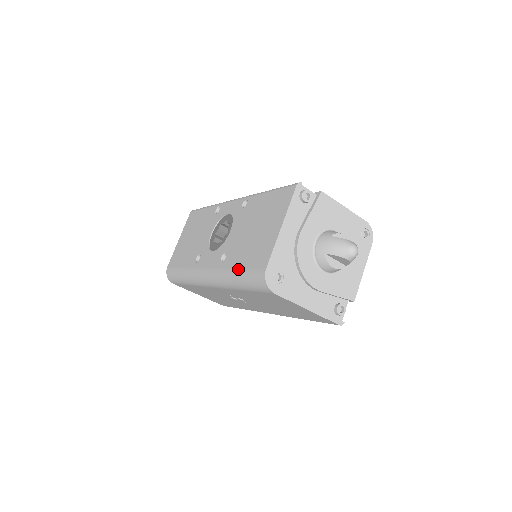
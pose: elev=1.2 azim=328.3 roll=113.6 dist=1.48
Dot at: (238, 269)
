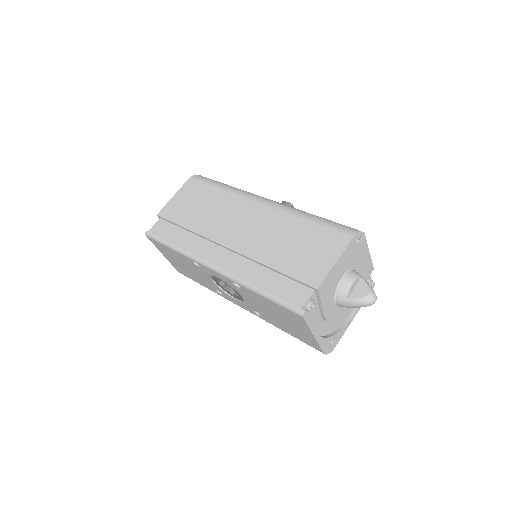
Dot at: occluded
